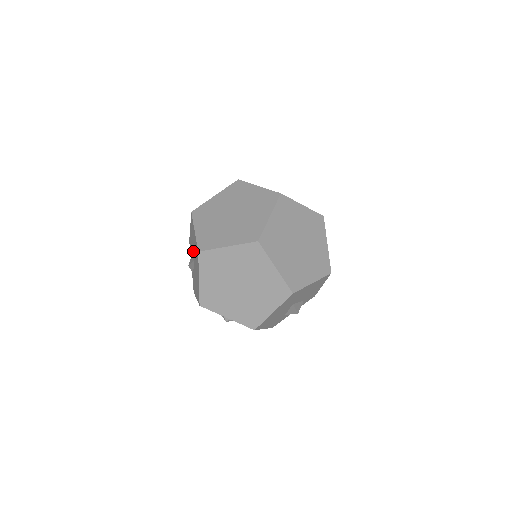
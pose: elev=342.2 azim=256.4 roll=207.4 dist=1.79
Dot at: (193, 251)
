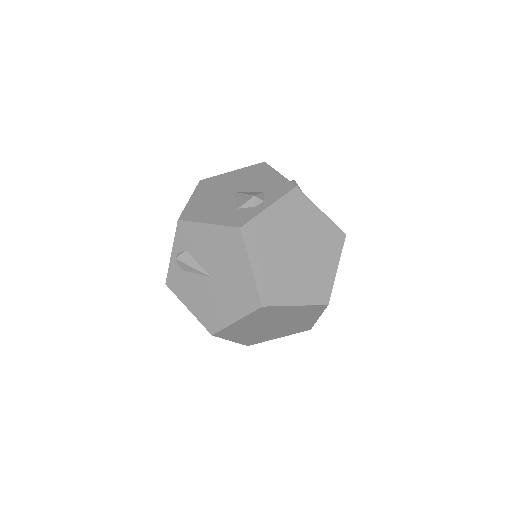
Dot at: (213, 265)
